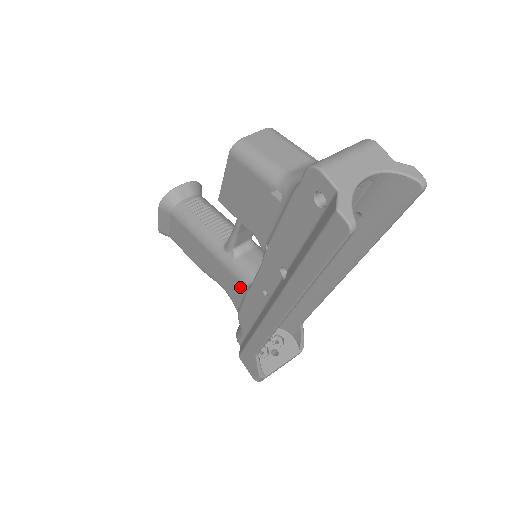
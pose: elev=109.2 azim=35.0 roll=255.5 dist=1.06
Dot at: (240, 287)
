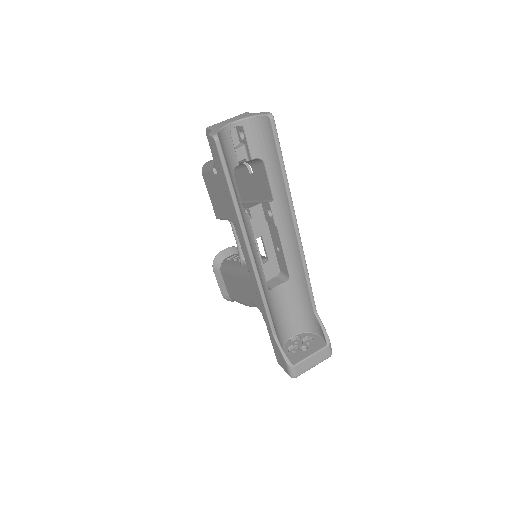
Dot at: (250, 283)
